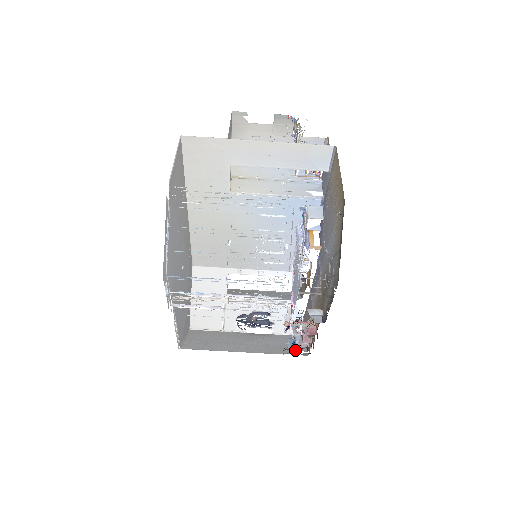
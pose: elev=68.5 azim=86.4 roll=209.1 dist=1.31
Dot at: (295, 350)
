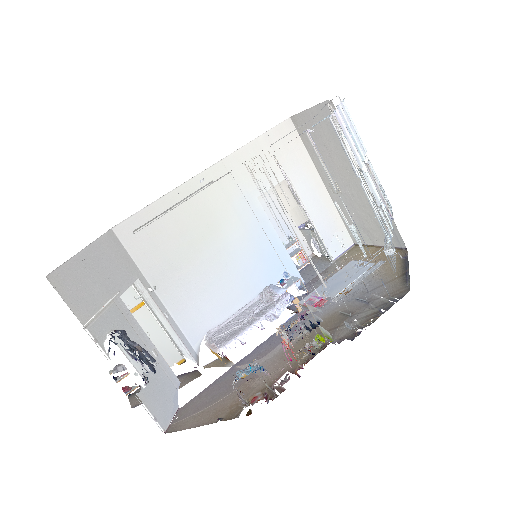
Dot at: occluded
